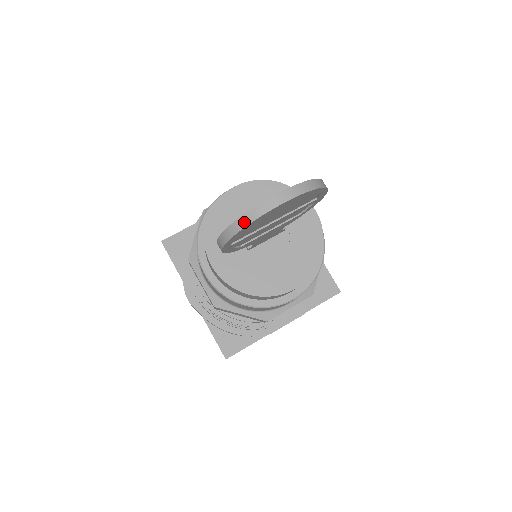
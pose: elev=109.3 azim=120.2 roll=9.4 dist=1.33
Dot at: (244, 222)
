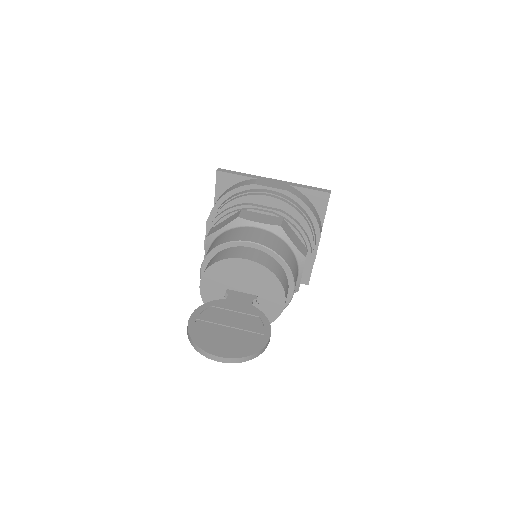
Dot at: (195, 347)
